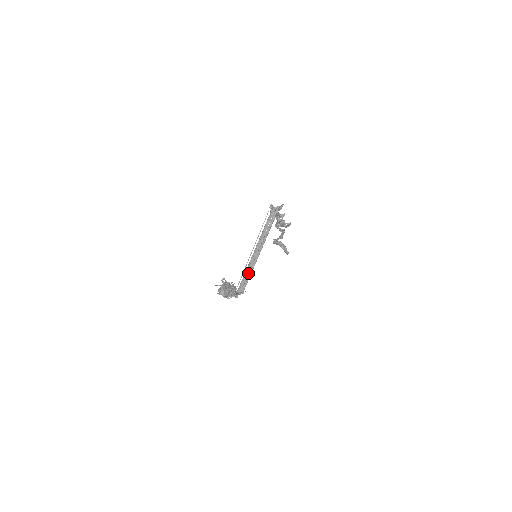
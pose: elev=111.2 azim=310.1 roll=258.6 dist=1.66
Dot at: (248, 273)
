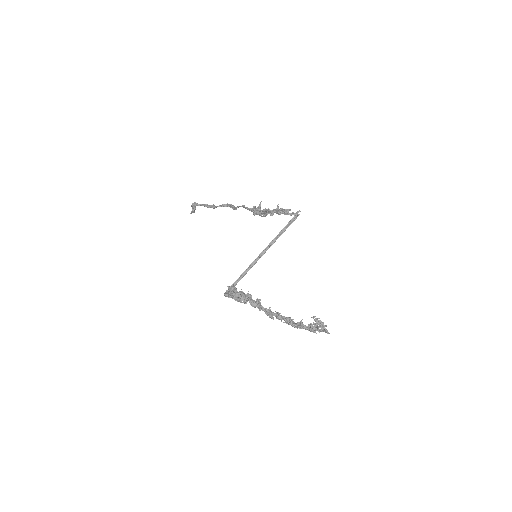
Dot at: (245, 273)
